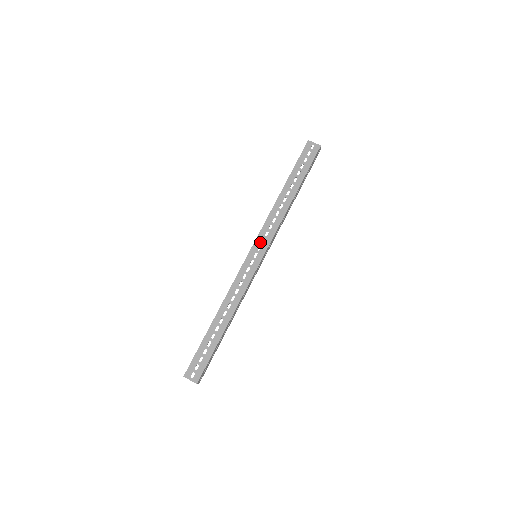
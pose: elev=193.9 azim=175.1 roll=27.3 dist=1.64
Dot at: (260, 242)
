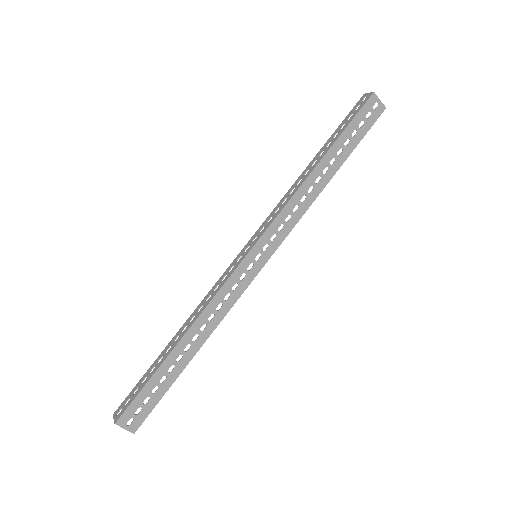
Dot at: (269, 238)
